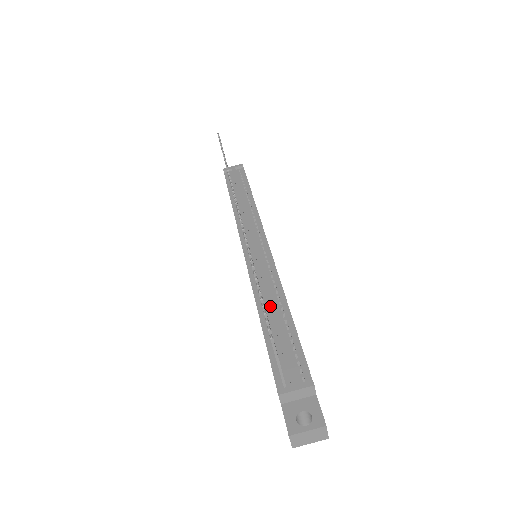
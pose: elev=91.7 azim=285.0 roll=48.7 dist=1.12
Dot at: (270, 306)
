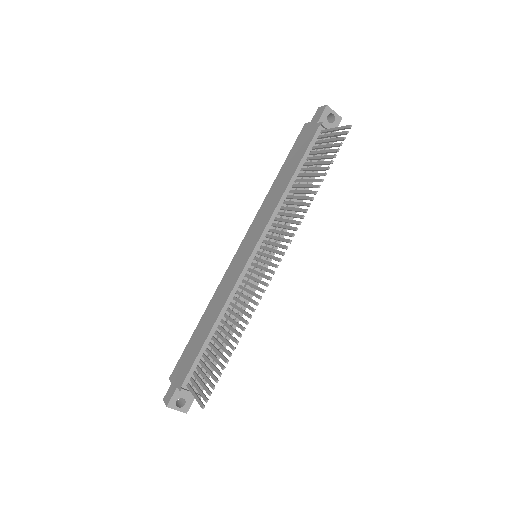
Dot at: (225, 326)
